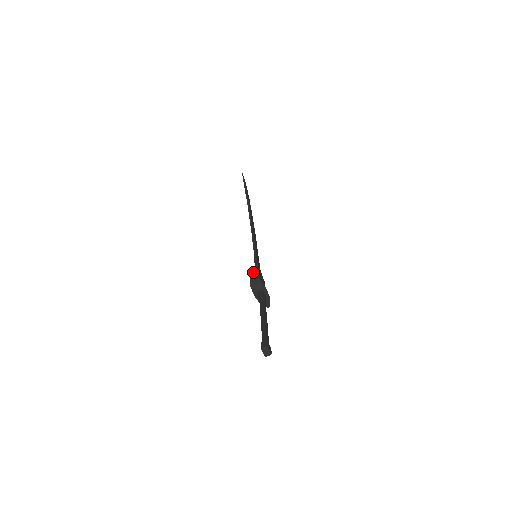
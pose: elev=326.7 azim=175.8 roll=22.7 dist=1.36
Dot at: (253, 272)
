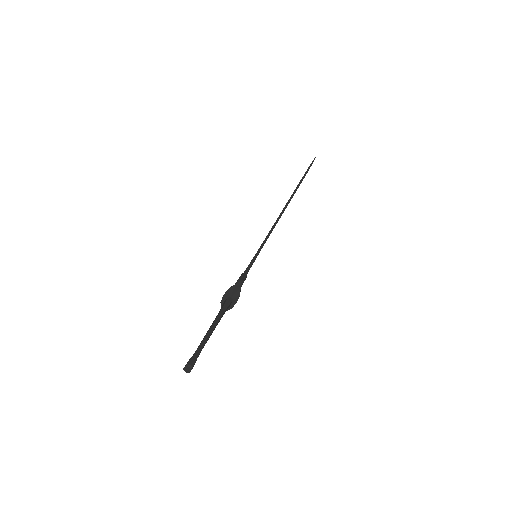
Dot at: (241, 274)
